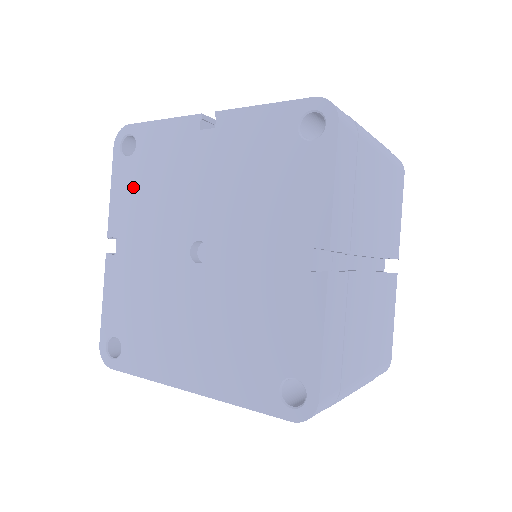
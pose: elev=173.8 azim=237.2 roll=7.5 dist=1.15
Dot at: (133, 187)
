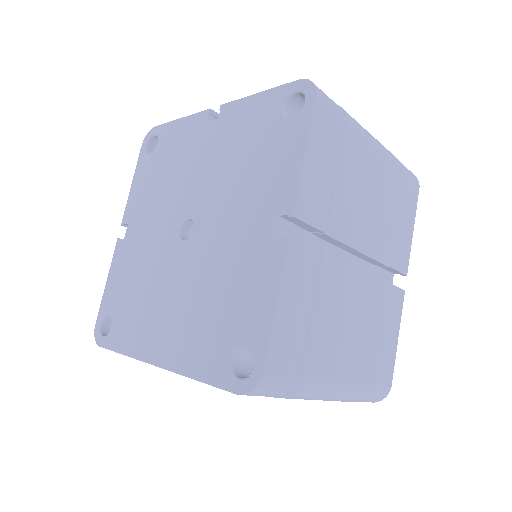
Dot at: (148, 178)
